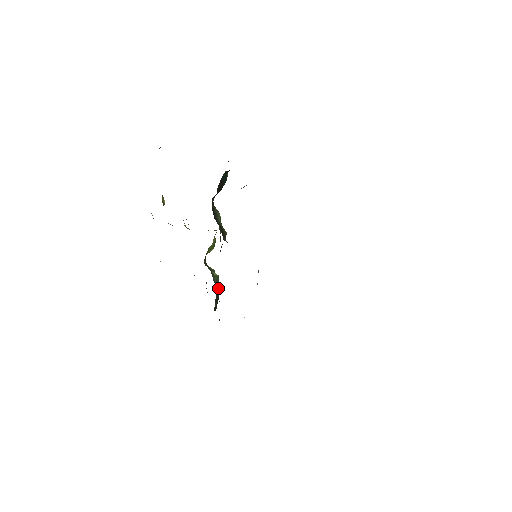
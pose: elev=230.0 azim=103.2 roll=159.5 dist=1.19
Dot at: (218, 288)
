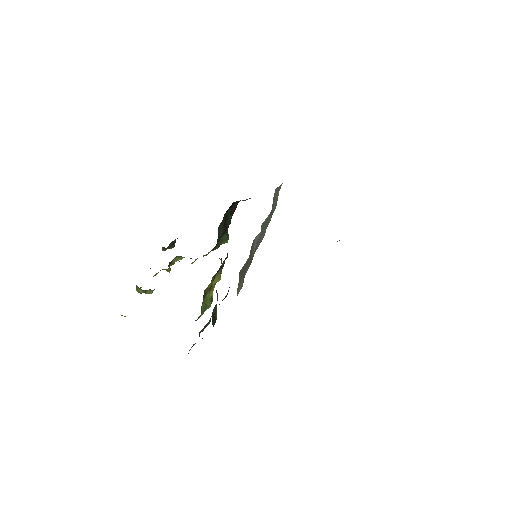
Dot at: (217, 299)
